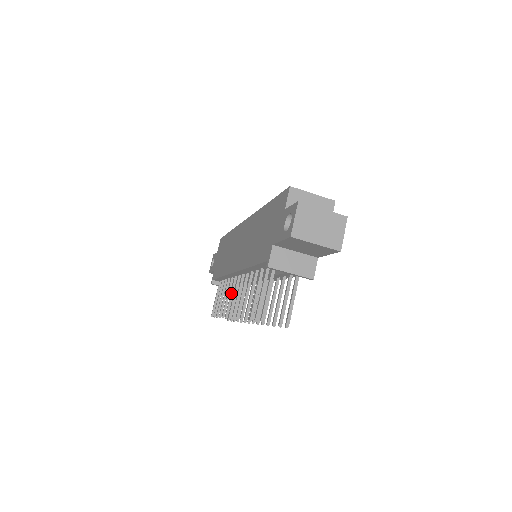
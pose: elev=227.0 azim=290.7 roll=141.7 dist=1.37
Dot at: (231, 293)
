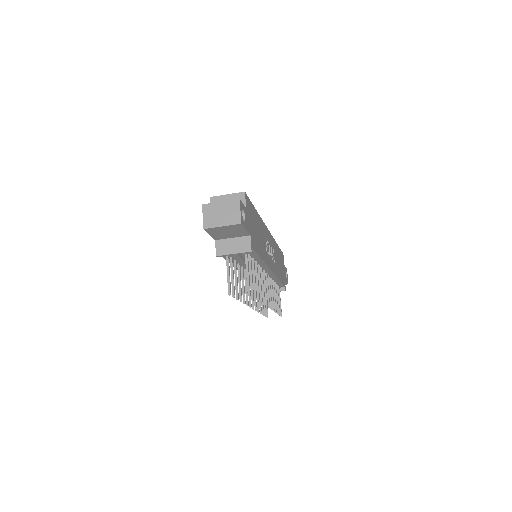
Dot at: occluded
